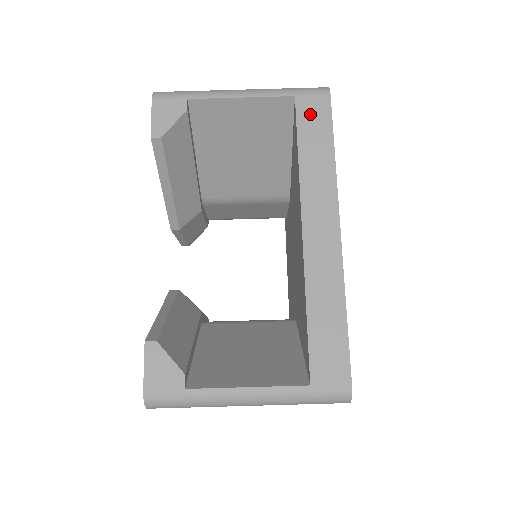
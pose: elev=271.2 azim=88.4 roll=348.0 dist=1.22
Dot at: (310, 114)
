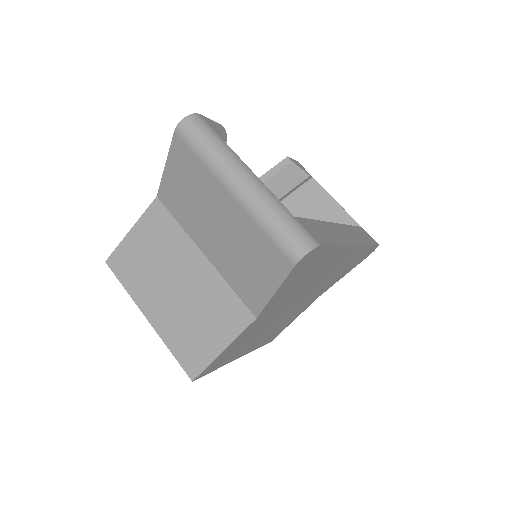
Dot at: (365, 233)
